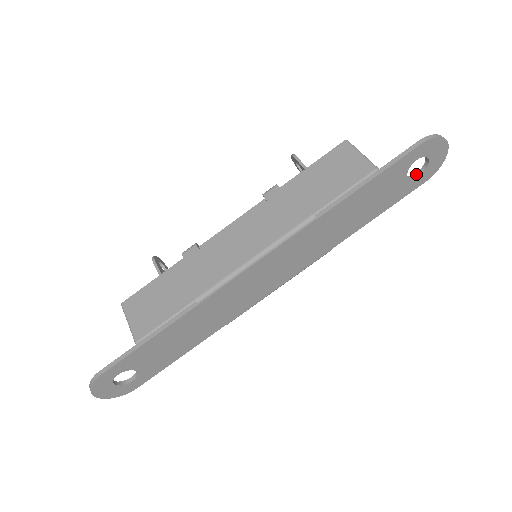
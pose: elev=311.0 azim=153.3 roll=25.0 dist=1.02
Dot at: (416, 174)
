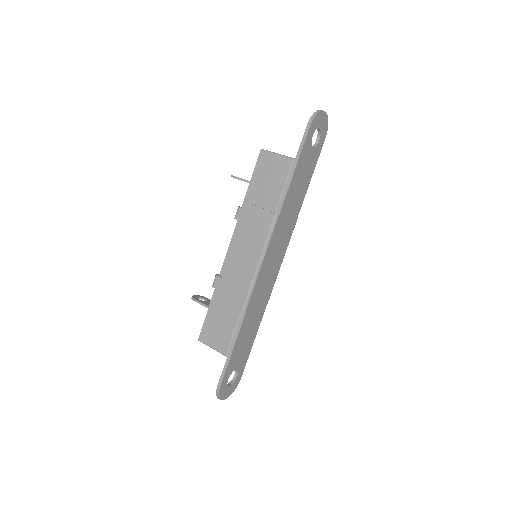
Dot at: (317, 140)
